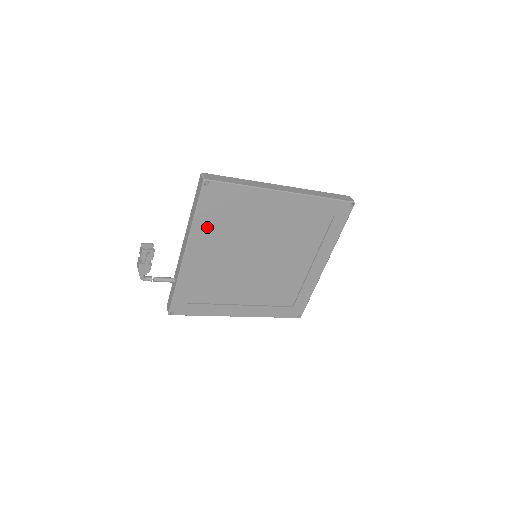
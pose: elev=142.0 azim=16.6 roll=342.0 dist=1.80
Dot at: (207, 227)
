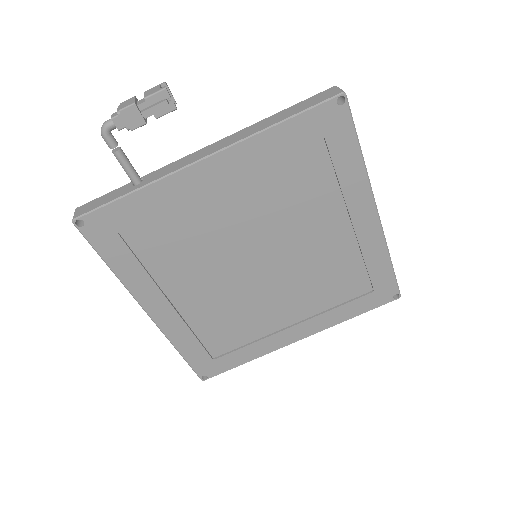
Dot at: (270, 155)
